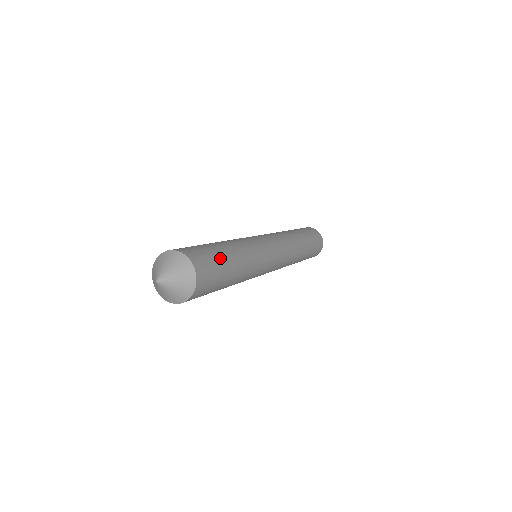
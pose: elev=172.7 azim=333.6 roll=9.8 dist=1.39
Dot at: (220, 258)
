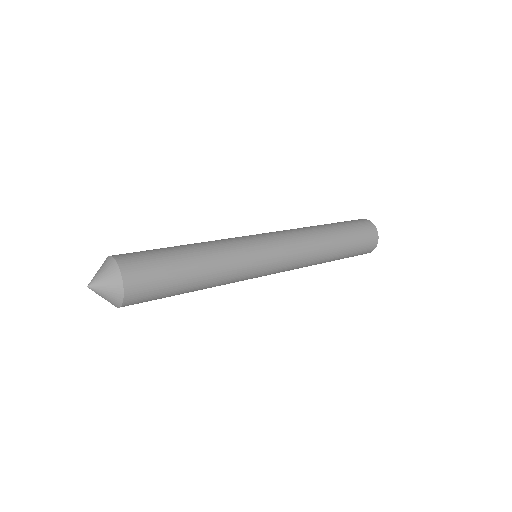
Dot at: (160, 250)
